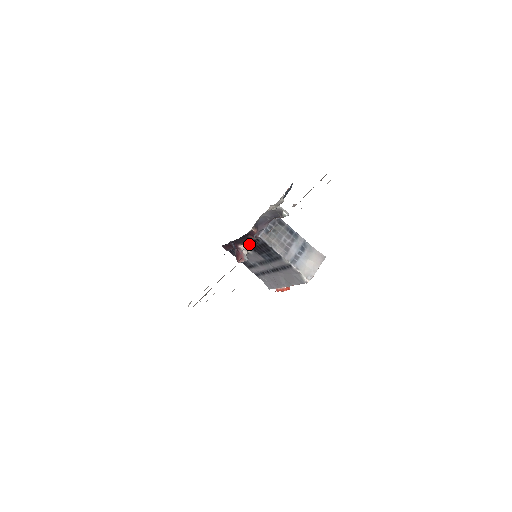
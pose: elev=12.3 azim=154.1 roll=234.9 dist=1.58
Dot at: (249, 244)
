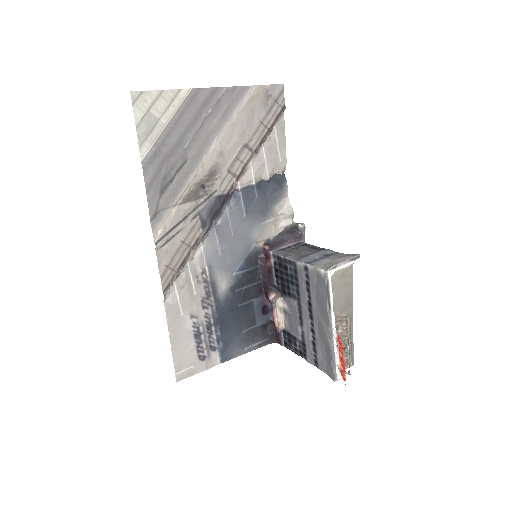
Dot at: (278, 288)
